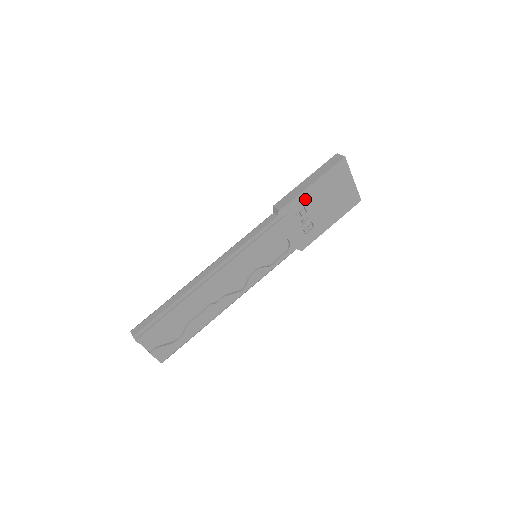
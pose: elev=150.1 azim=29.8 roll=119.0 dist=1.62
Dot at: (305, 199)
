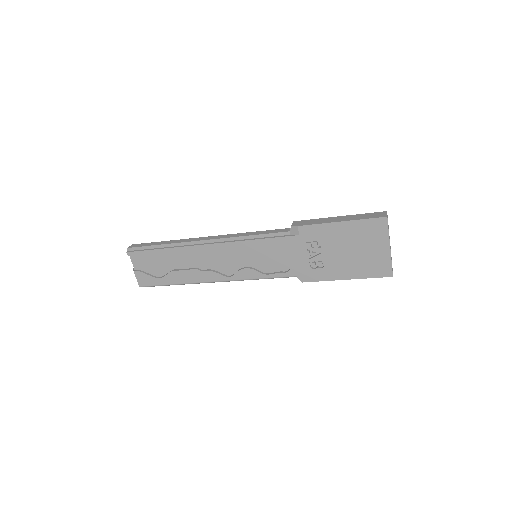
Dot at: (323, 232)
